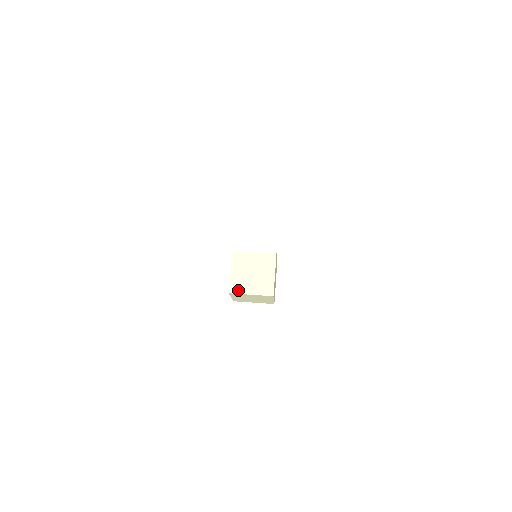
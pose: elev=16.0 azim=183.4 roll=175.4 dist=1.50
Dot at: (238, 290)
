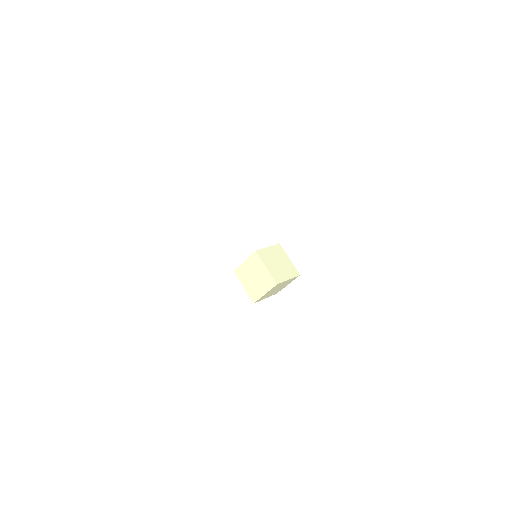
Dot at: (280, 279)
